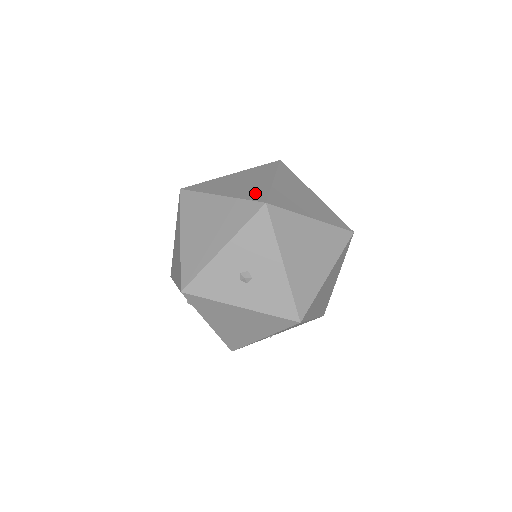
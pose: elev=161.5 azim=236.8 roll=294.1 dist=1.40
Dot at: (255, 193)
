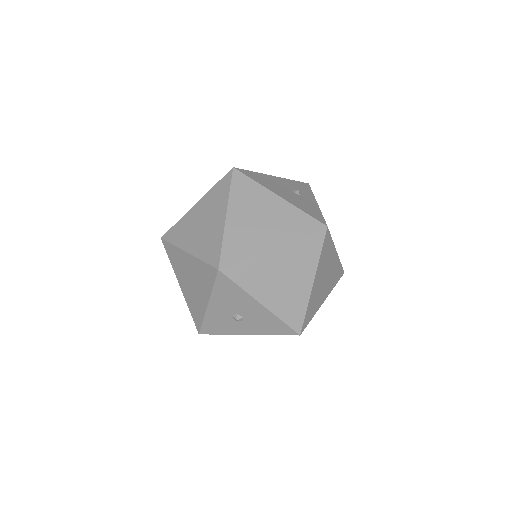
Dot at: (211, 249)
